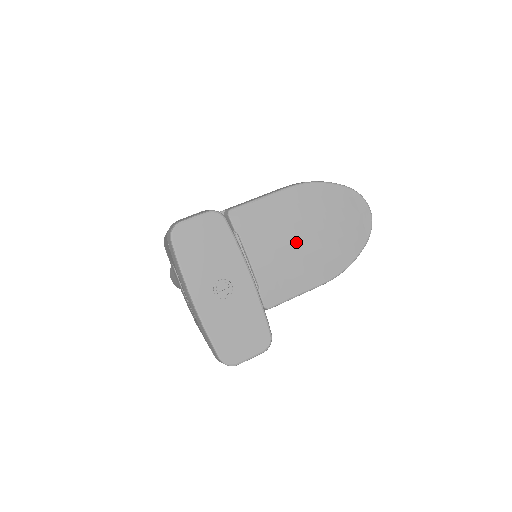
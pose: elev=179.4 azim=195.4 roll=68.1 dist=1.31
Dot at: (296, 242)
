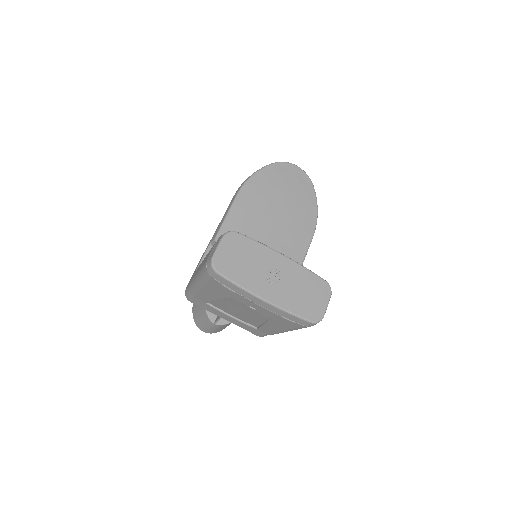
Dot at: (274, 224)
